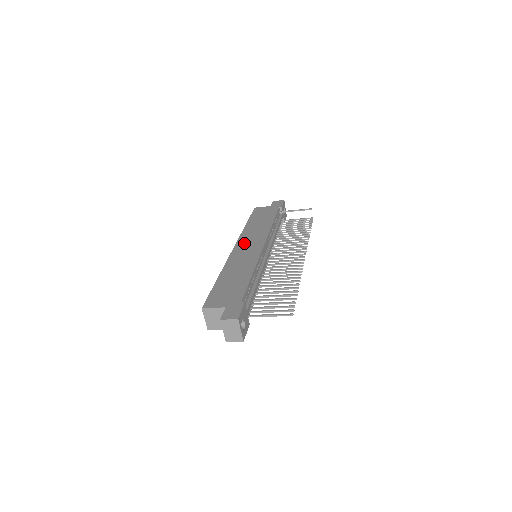
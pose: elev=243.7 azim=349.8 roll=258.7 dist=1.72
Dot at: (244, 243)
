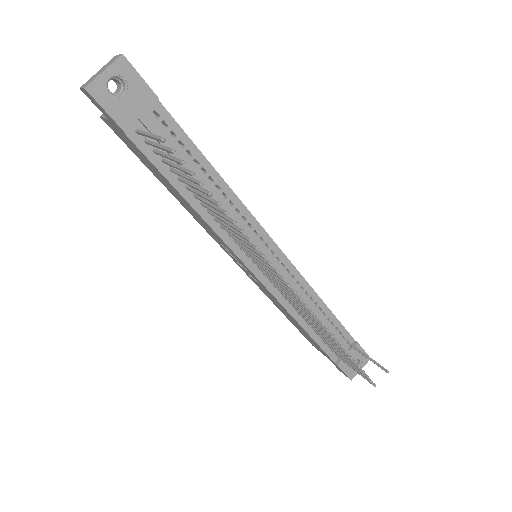
Dot at: occluded
